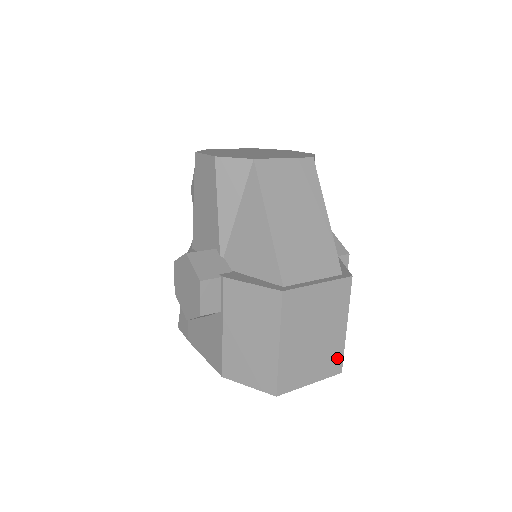
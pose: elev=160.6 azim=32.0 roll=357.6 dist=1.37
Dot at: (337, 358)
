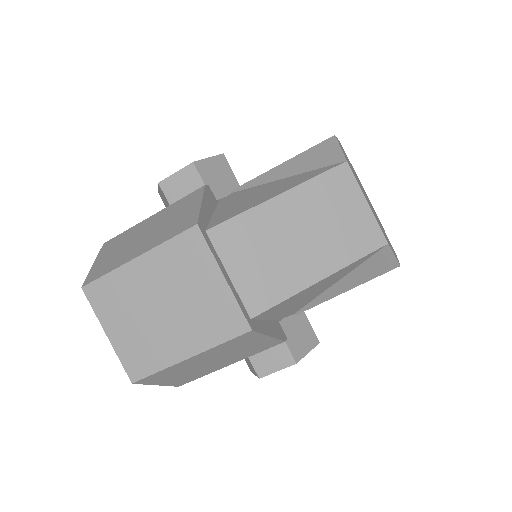
Dot at: (147, 364)
